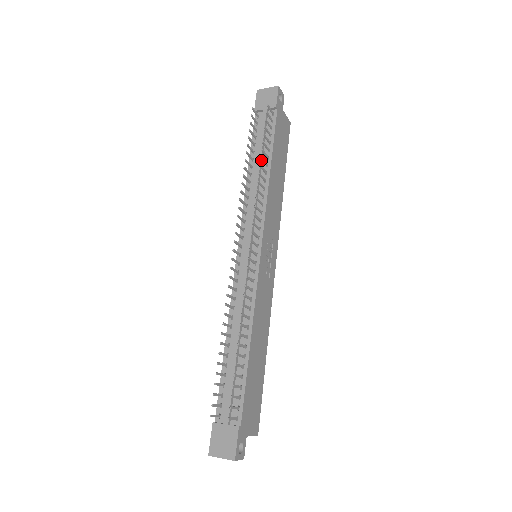
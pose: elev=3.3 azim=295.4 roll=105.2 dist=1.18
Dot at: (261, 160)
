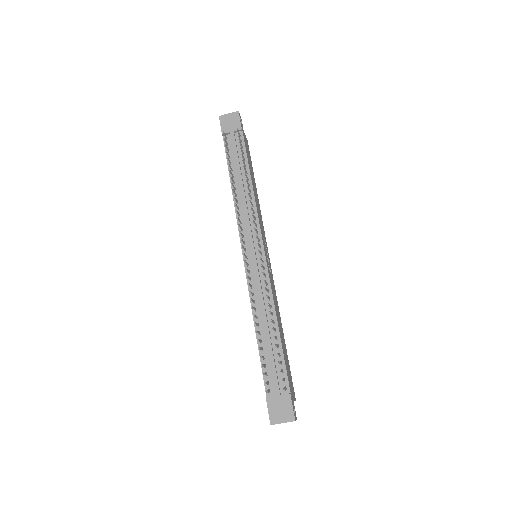
Dot at: (241, 175)
